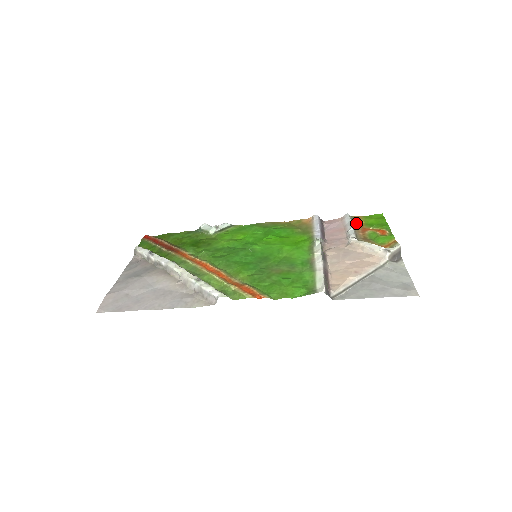
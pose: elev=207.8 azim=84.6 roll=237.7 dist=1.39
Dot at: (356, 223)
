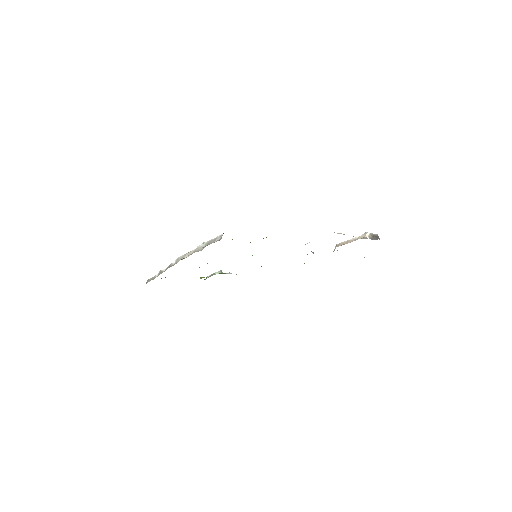
Dot at: occluded
